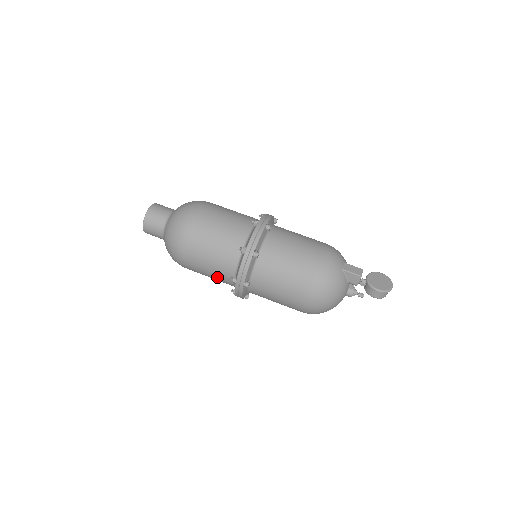
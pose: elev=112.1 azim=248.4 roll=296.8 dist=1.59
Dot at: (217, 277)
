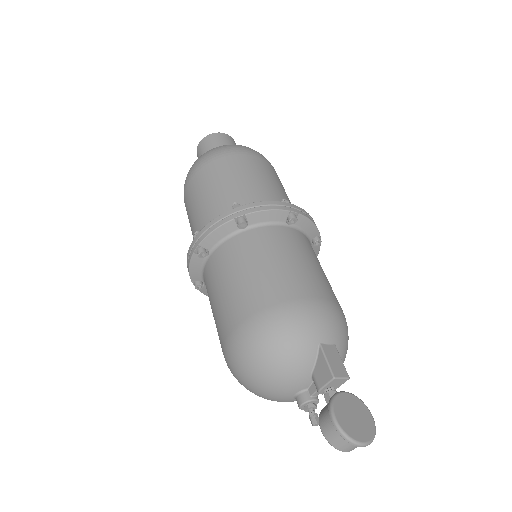
Dot at: (194, 231)
